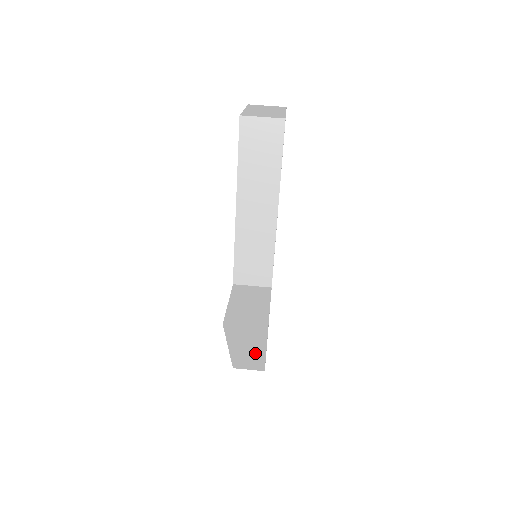
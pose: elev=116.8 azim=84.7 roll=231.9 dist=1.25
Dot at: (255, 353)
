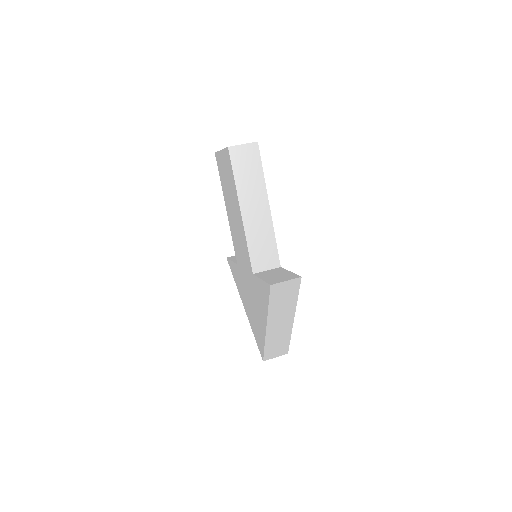
Dot at: (286, 323)
